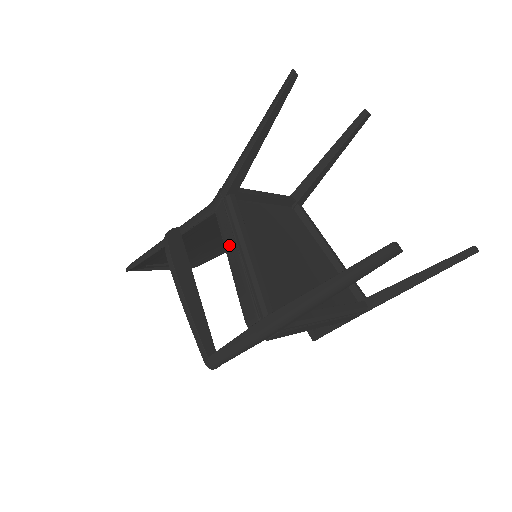
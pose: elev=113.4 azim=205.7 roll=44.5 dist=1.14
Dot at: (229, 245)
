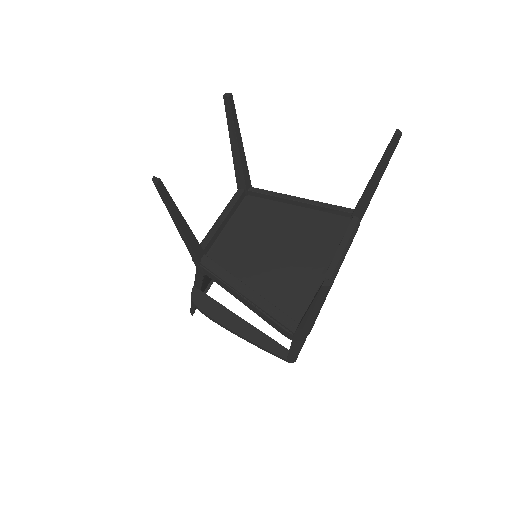
Dot at: (233, 294)
